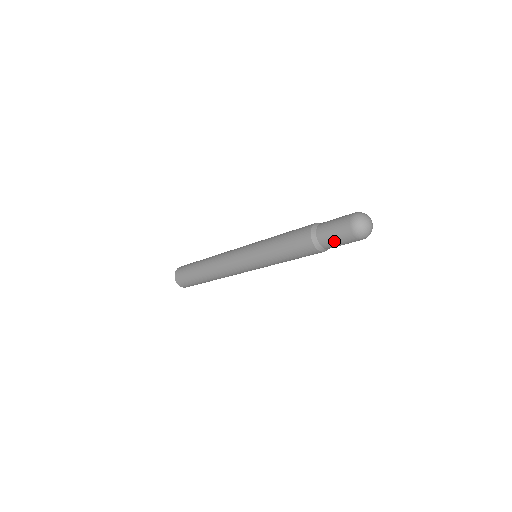
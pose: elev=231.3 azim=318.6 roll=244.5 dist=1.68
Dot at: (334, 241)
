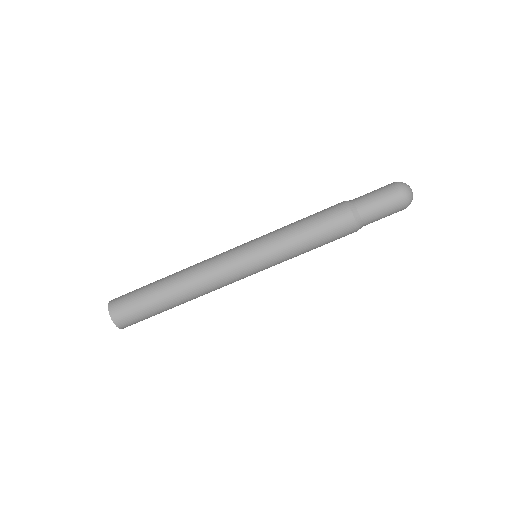
Dot at: (376, 204)
